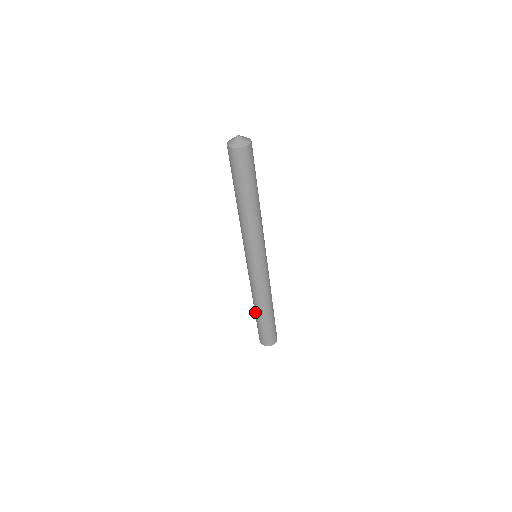
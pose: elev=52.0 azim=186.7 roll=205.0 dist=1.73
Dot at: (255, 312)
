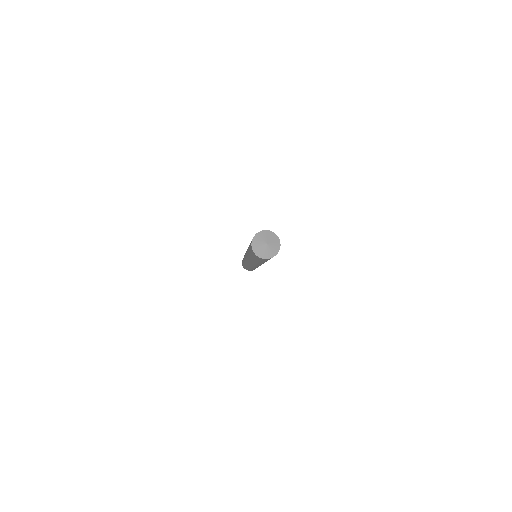
Dot at: (246, 267)
